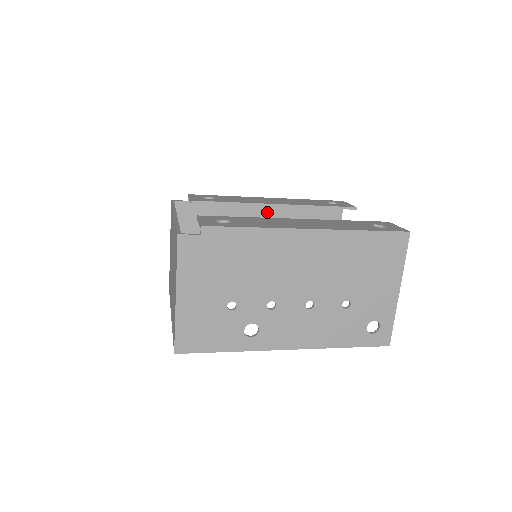
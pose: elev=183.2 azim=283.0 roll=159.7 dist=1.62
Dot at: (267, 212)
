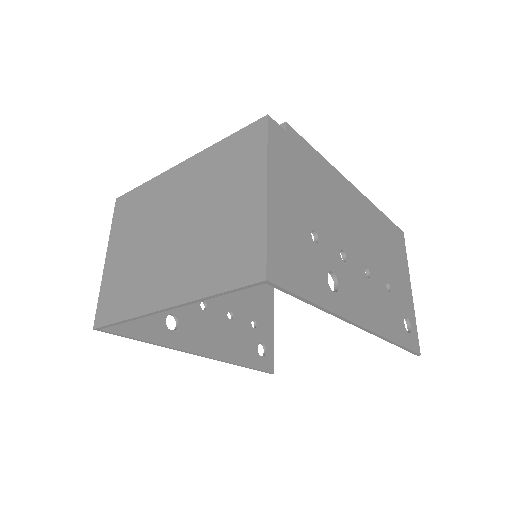
Dot at: occluded
